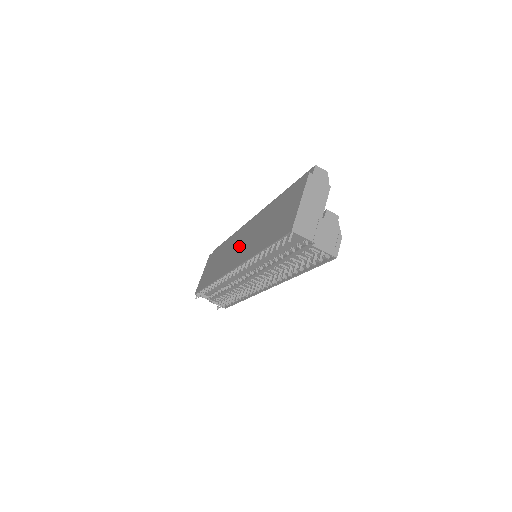
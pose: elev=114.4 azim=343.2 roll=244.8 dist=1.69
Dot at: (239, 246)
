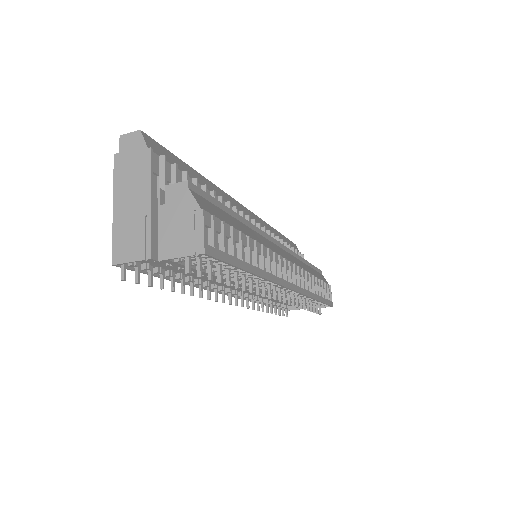
Dot at: occluded
